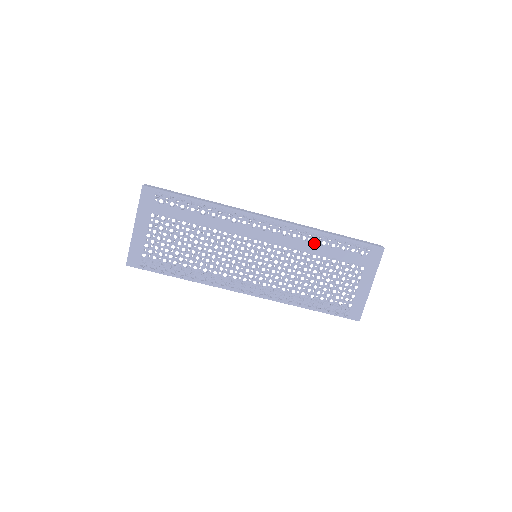
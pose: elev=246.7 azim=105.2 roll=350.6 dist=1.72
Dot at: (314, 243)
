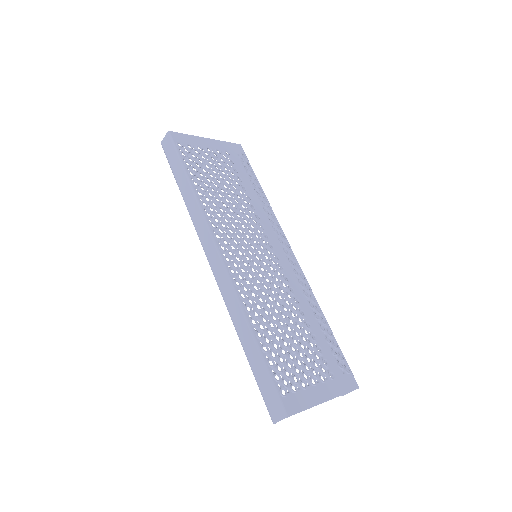
Dot at: (310, 307)
